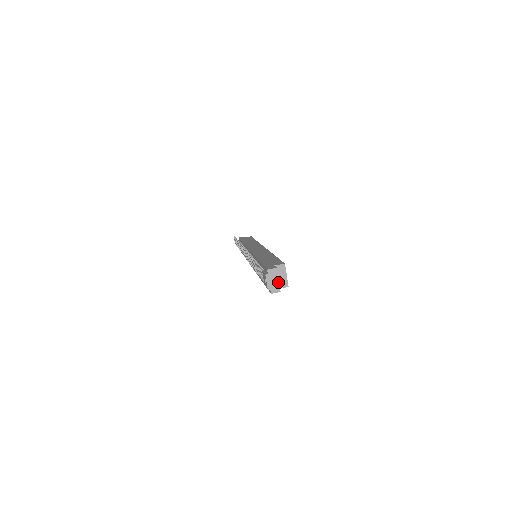
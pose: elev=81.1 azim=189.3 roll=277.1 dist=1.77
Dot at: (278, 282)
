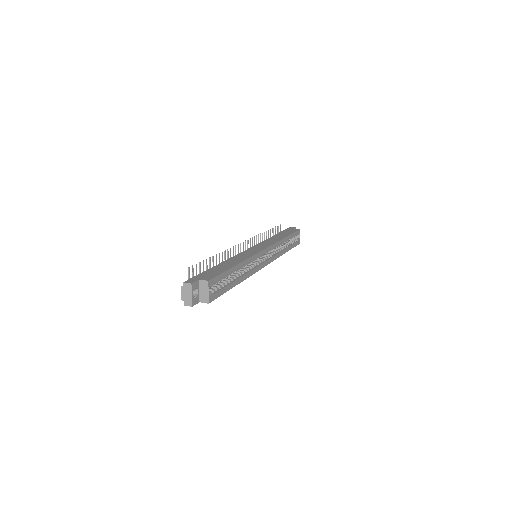
Dot at: (191, 297)
